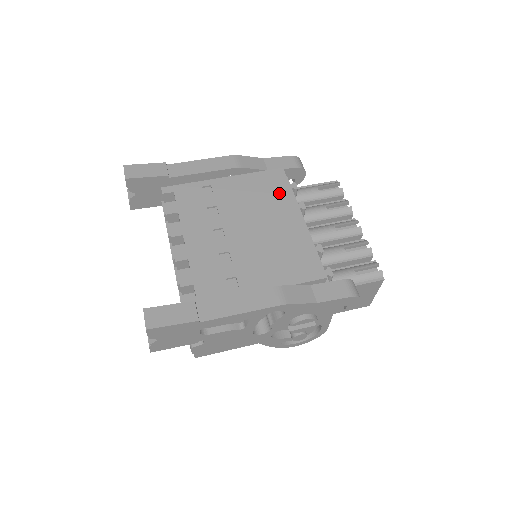
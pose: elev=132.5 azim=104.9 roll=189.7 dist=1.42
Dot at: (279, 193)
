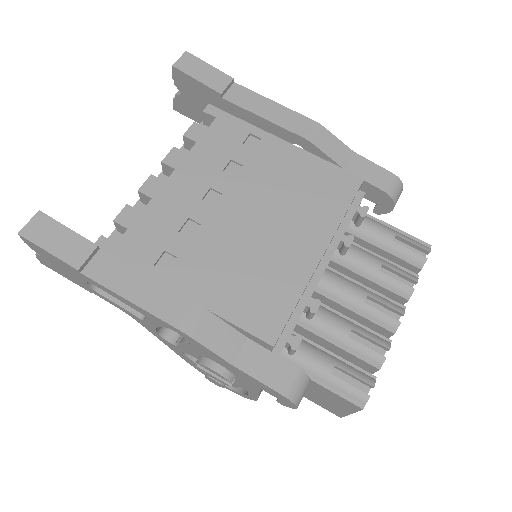
Dot at: (327, 204)
